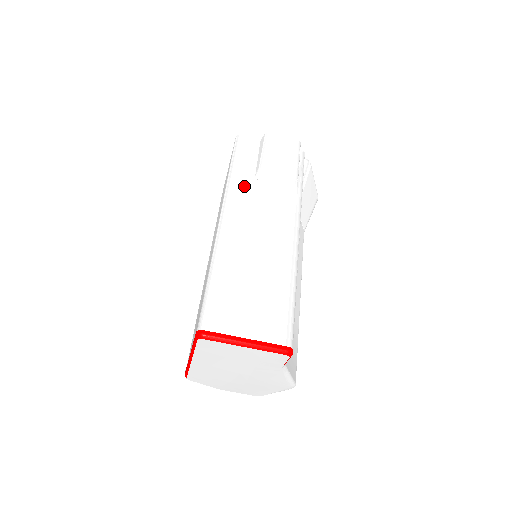
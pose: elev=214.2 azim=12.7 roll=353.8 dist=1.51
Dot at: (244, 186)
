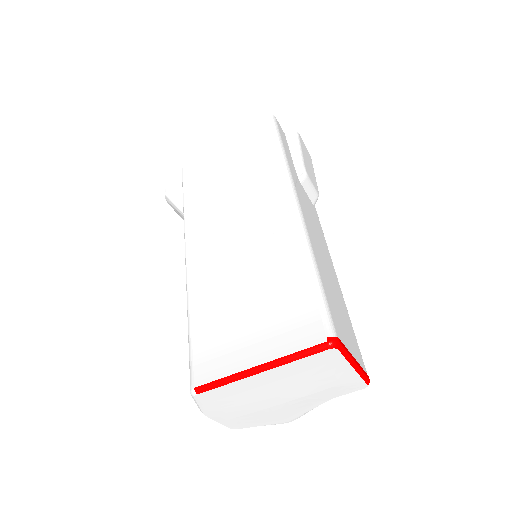
Dot at: (296, 177)
